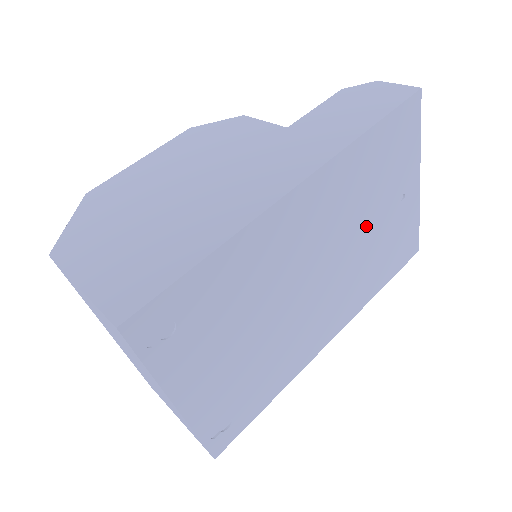
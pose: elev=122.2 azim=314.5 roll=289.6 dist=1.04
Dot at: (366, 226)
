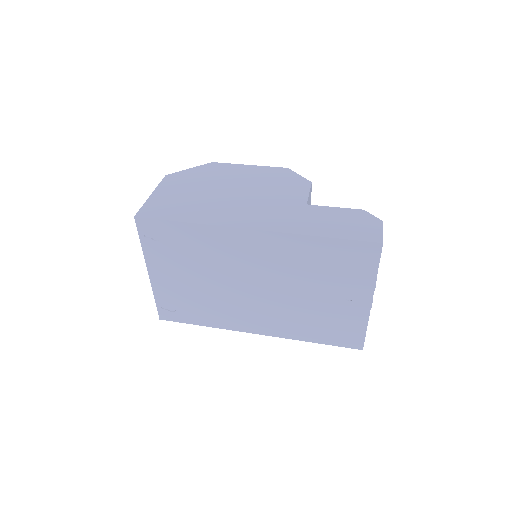
Dot at: (306, 291)
